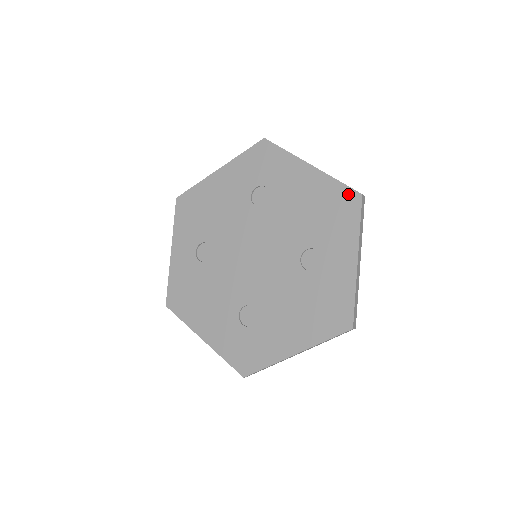
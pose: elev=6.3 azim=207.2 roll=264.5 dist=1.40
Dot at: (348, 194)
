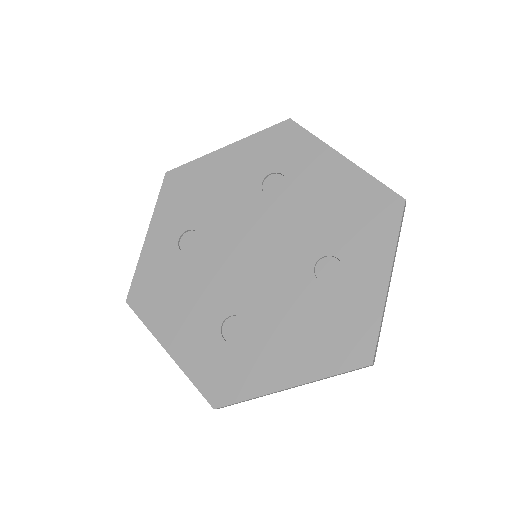
Dot at: (387, 197)
